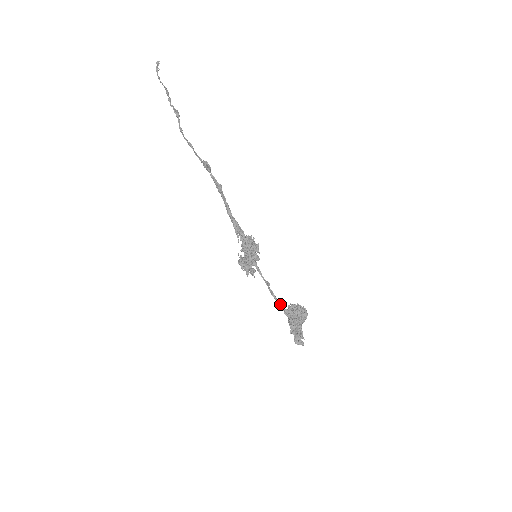
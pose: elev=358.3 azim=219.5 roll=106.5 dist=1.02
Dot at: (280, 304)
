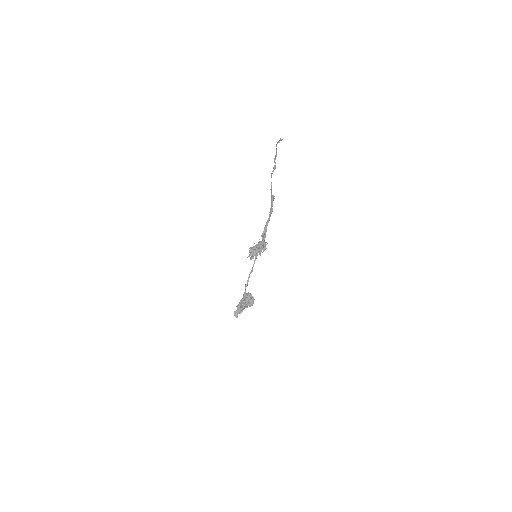
Dot at: occluded
